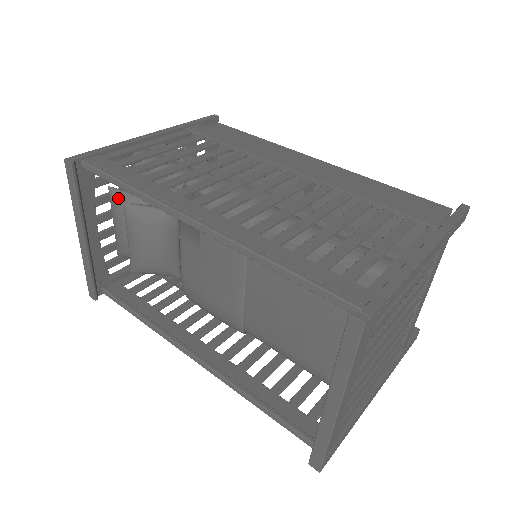
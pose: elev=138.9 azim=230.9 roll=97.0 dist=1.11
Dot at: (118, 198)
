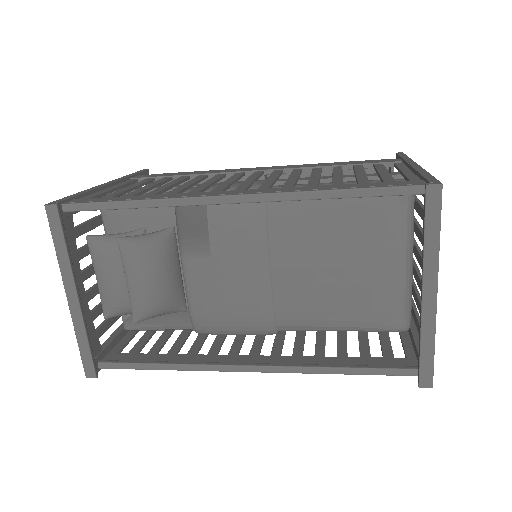
Dot at: (102, 243)
